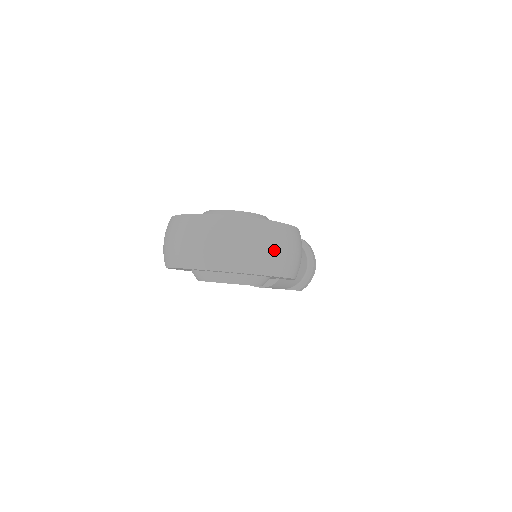
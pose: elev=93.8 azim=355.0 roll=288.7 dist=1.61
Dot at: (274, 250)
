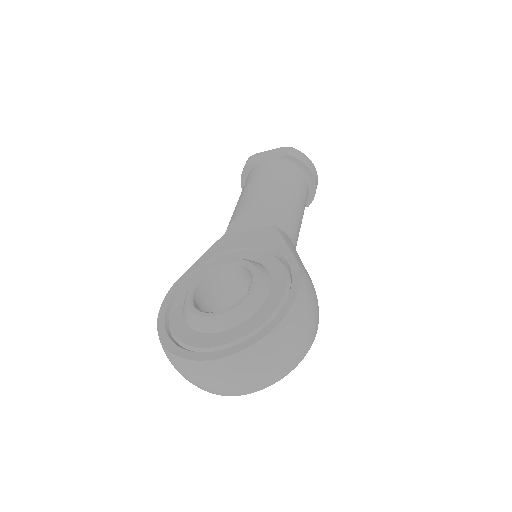
Dot at: (291, 352)
